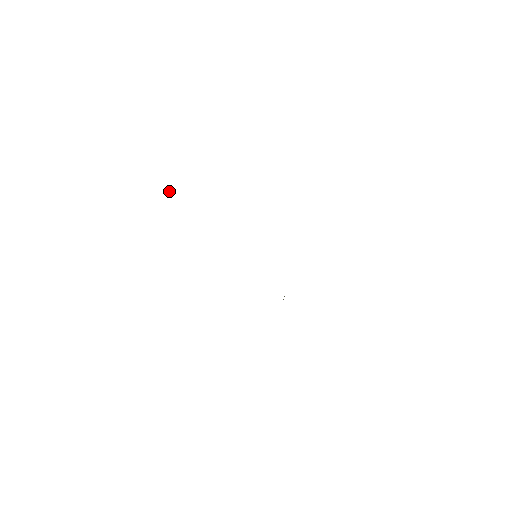
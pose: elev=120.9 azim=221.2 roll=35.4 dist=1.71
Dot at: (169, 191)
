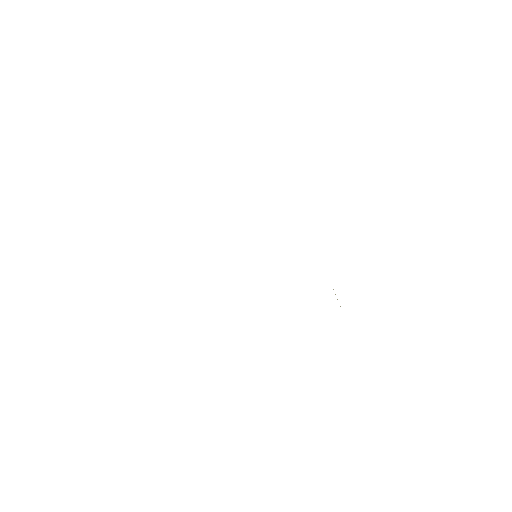
Dot at: occluded
